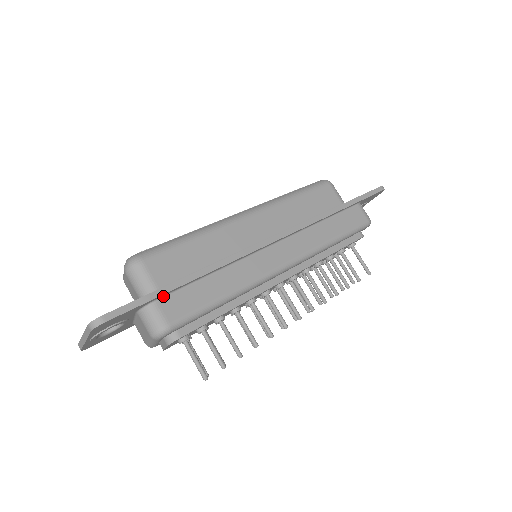
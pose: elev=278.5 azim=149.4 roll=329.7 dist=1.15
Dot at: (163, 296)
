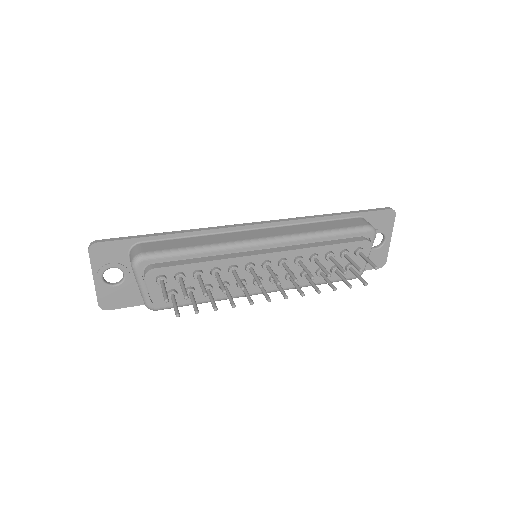
Dot at: (147, 241)
